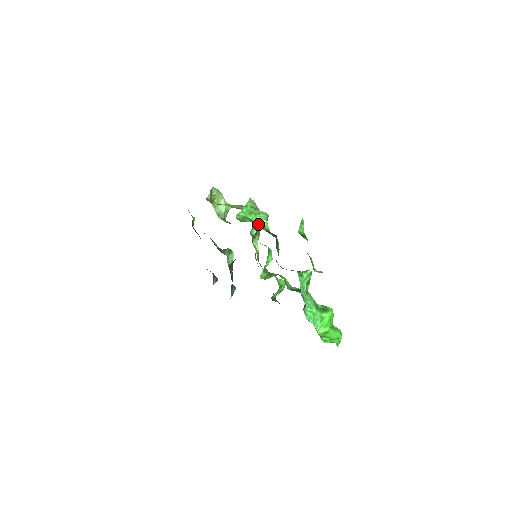
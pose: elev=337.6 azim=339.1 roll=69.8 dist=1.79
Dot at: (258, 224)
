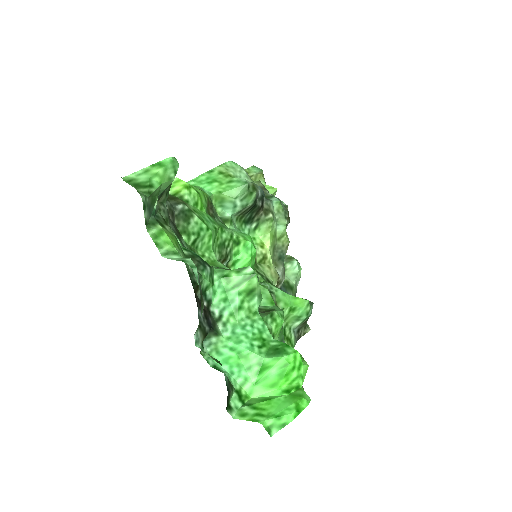
Dot at: occluded
